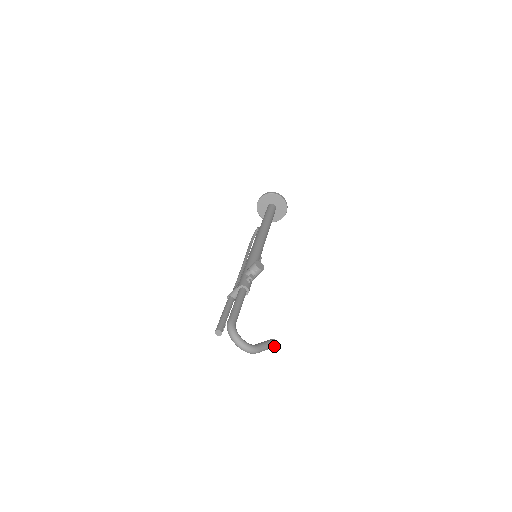
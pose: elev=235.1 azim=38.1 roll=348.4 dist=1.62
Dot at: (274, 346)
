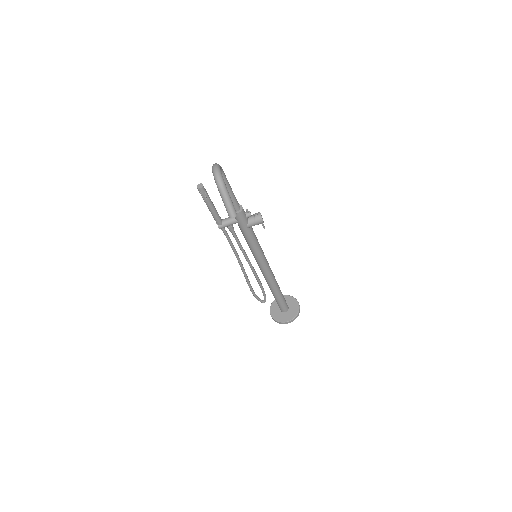
Dot at: (233, 213)
